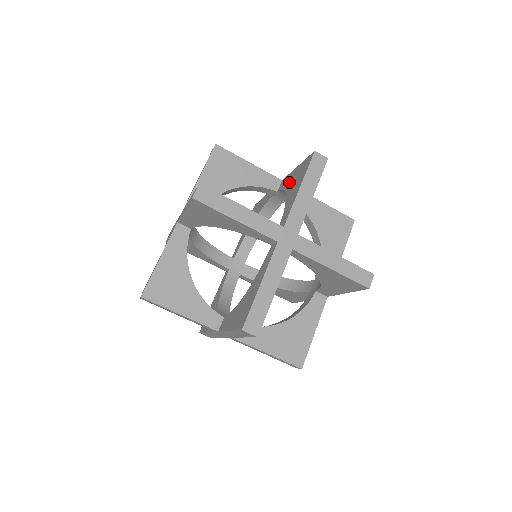
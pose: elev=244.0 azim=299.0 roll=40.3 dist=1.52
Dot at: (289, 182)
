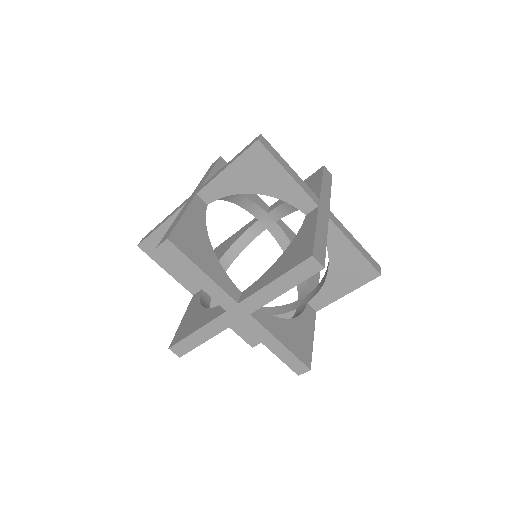
Dot at: (300, 236)
